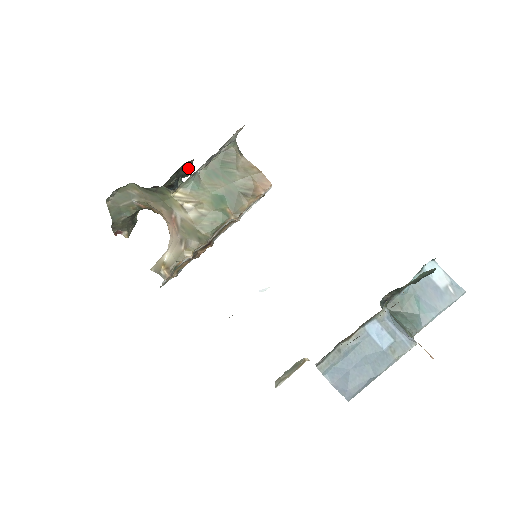
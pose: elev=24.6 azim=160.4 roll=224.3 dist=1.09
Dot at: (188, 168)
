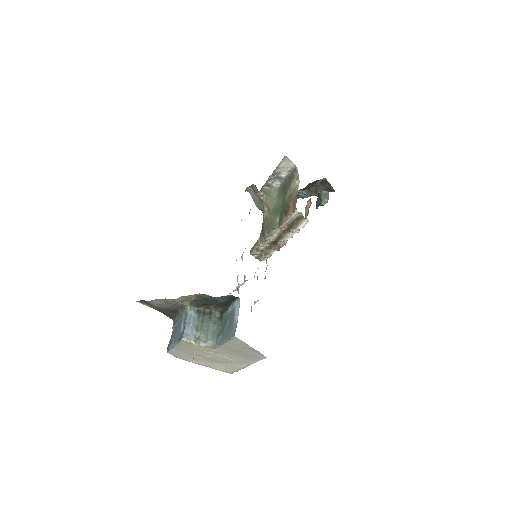
Dot at: (329, 184)
